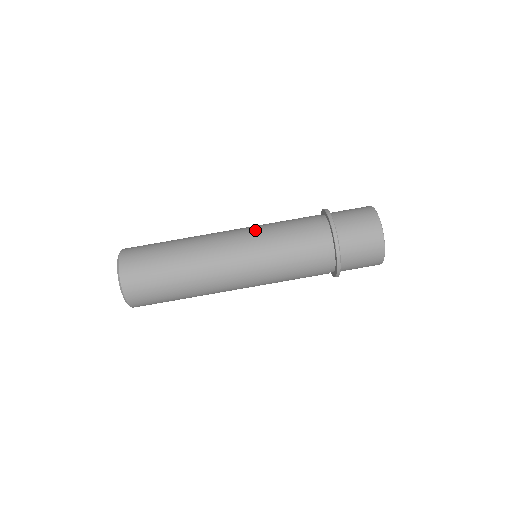
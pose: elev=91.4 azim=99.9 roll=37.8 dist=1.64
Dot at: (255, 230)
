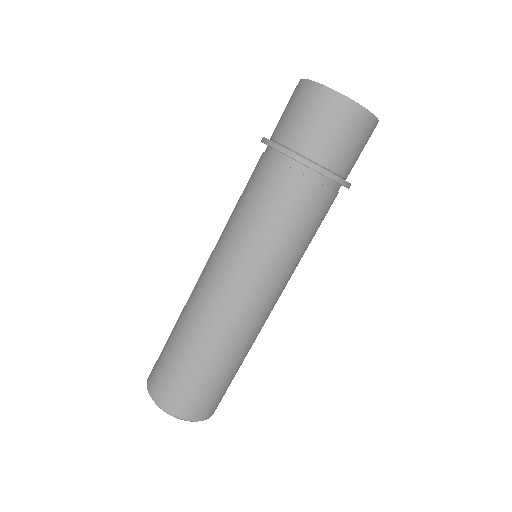
Dot at: (244, 256)
